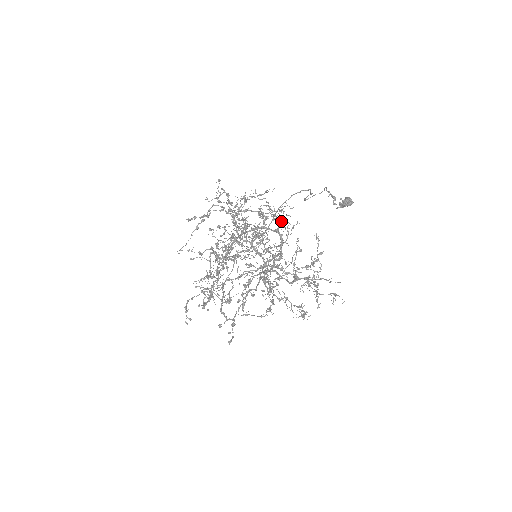
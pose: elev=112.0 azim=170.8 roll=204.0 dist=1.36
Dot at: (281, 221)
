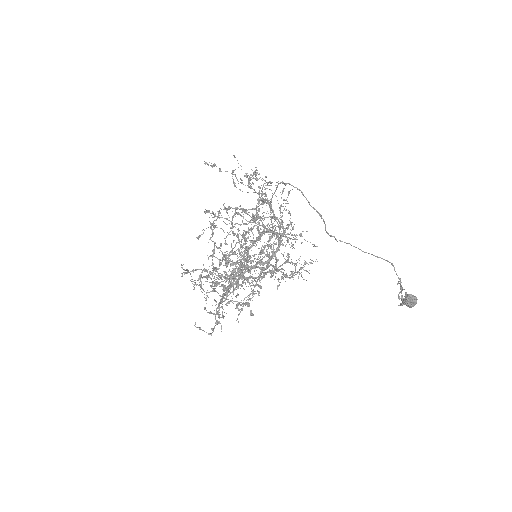
Dot at: occluded
